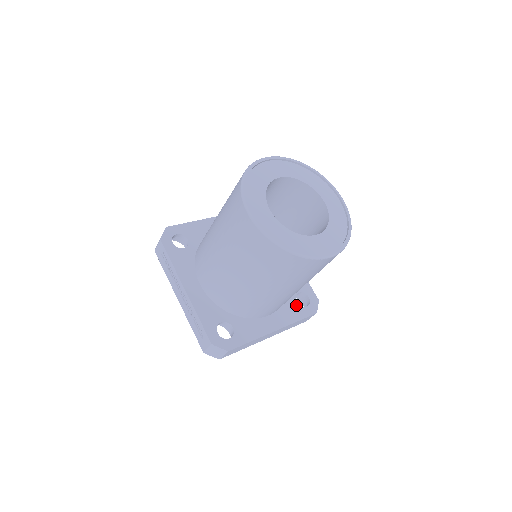
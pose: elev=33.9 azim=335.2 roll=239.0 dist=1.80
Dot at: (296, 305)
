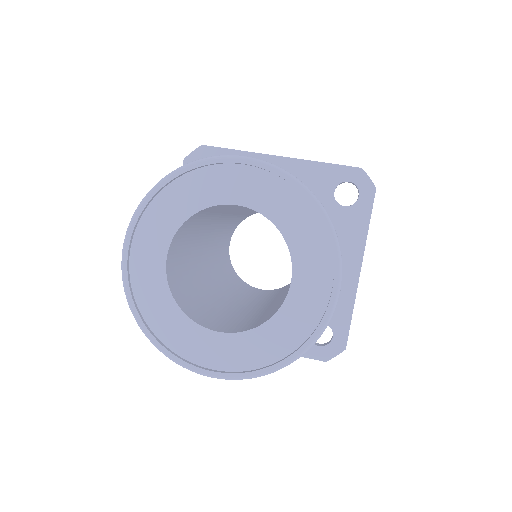
Dot at: occluded
